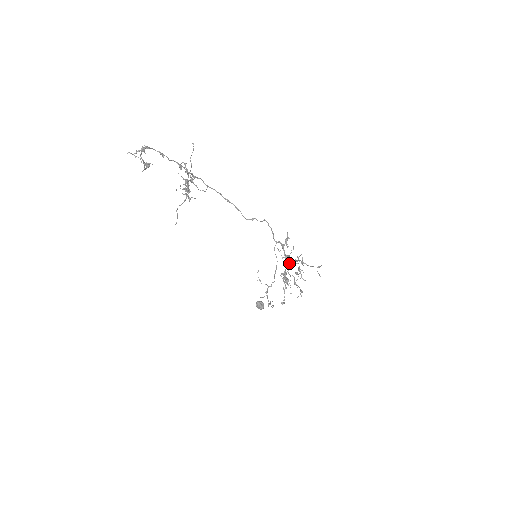
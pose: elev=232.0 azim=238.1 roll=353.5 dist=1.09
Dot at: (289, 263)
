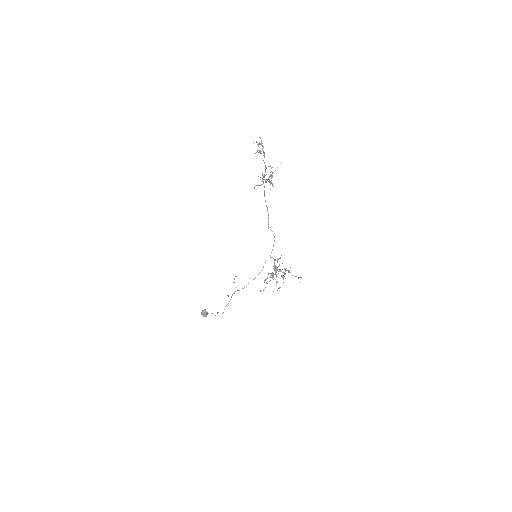
Dot at: (277, 270)
